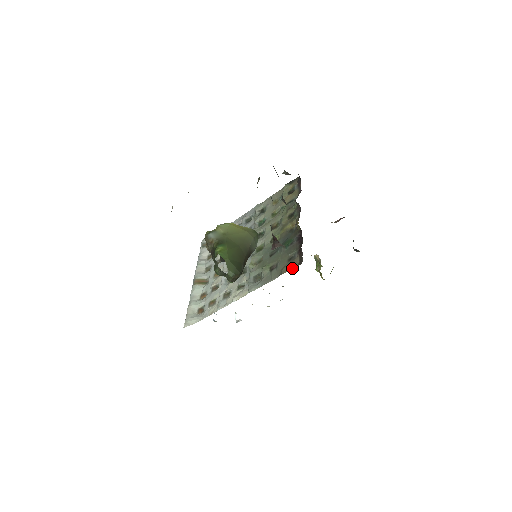
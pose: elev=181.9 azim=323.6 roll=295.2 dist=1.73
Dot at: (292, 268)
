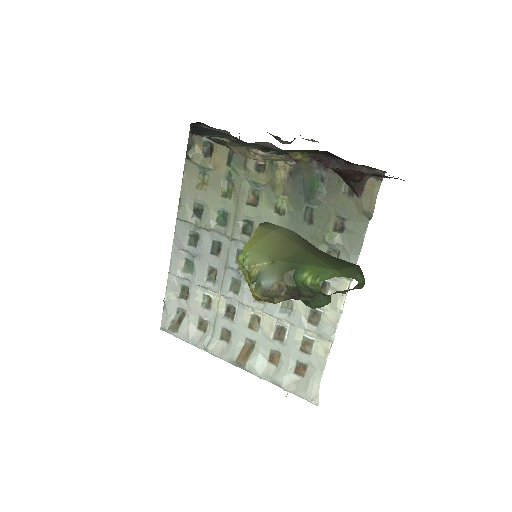
Dot at: (375, 194)
